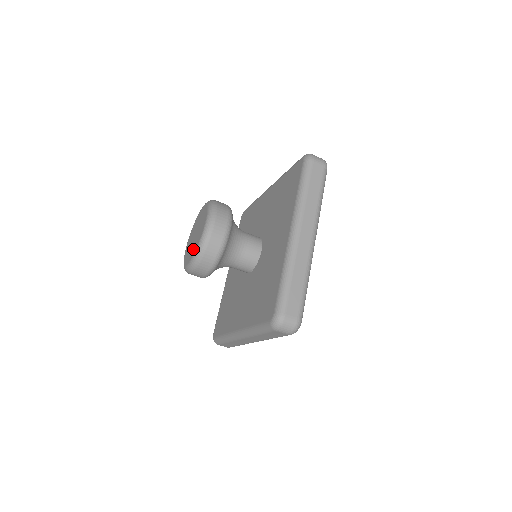
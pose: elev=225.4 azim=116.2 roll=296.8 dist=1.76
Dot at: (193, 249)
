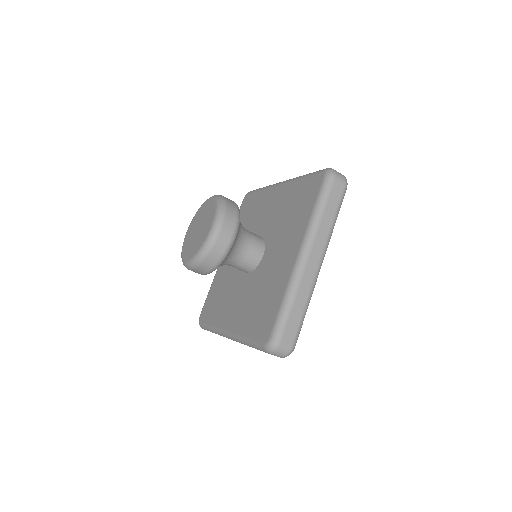
Dot at: (195, 247)
